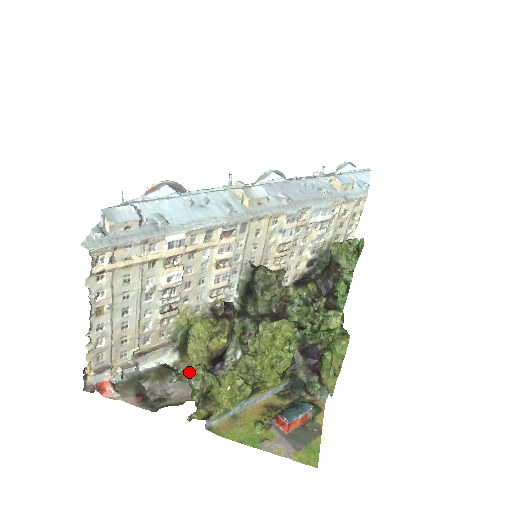
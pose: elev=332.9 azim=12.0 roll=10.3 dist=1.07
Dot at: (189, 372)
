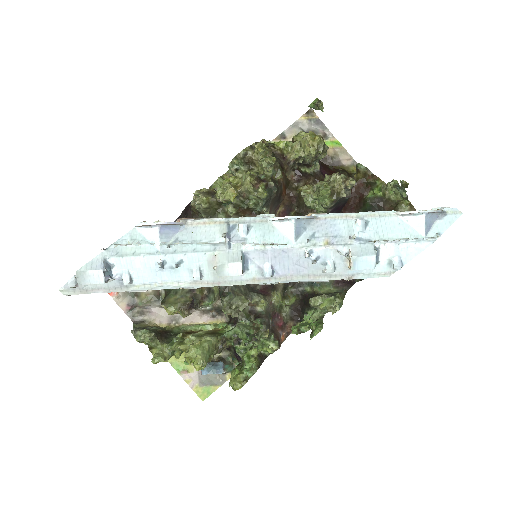
Dot at: (141, 337)
